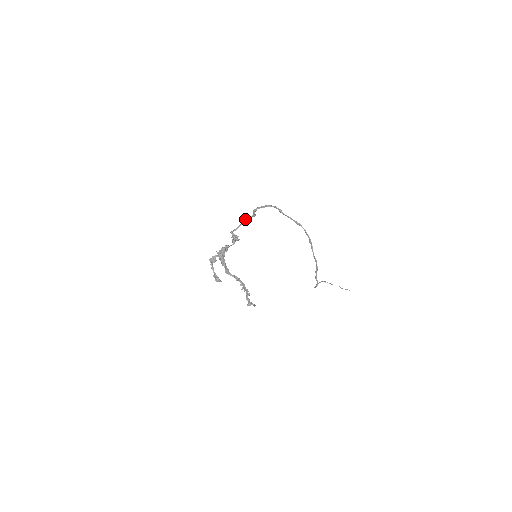
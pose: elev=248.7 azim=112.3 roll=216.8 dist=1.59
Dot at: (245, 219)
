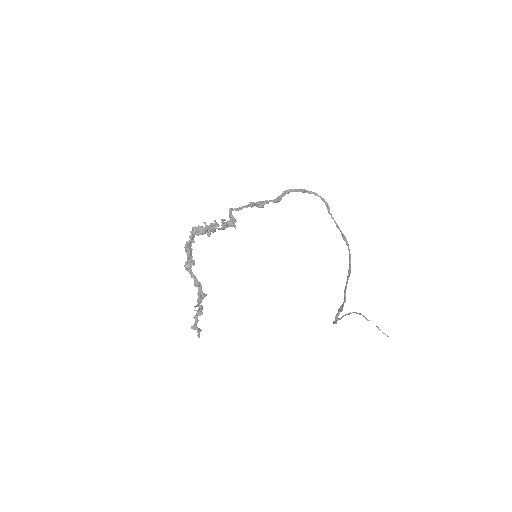
Dot at: (258, 201)
